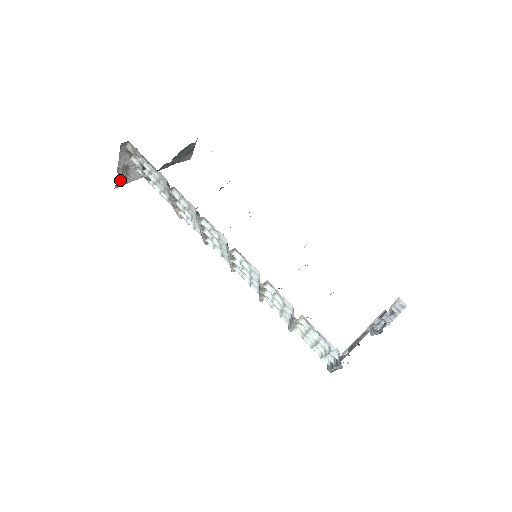
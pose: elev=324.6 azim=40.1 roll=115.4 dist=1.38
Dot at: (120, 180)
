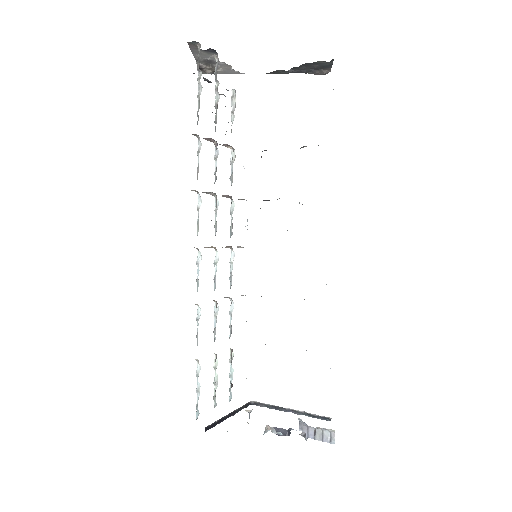
Dot at: (204, 70)
